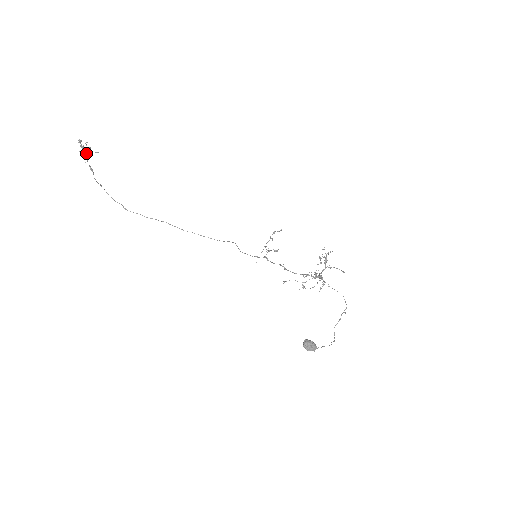
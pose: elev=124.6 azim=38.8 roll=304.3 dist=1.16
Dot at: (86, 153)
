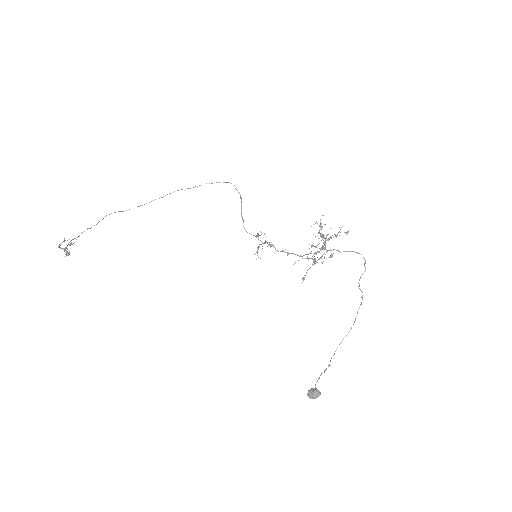
Dot at: occluded
